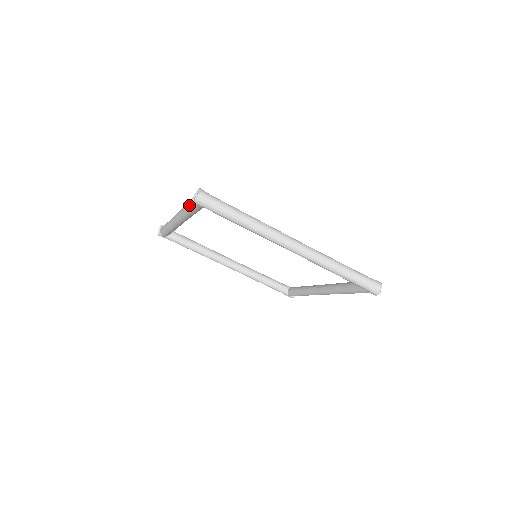
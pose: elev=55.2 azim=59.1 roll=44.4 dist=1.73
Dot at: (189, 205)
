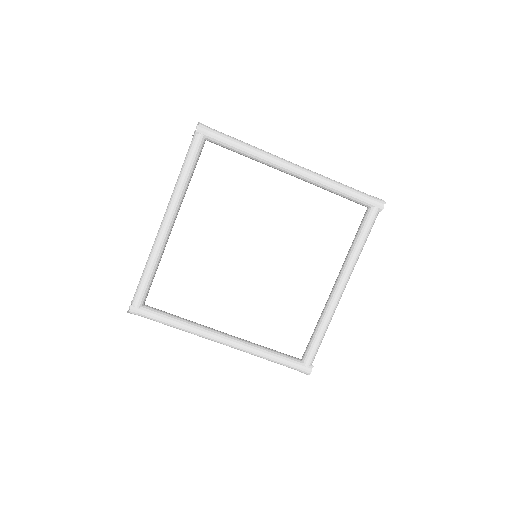
Dot at: (188, 153)
